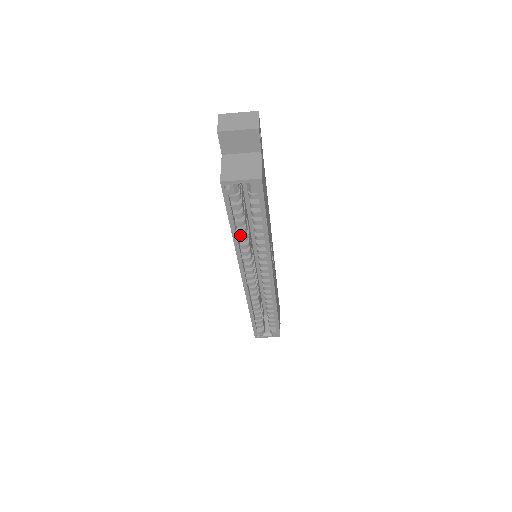
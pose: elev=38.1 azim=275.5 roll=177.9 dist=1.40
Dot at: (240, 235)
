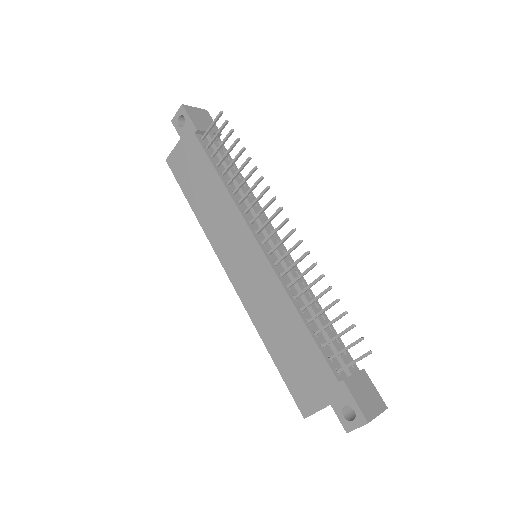
Dot at: occluded
